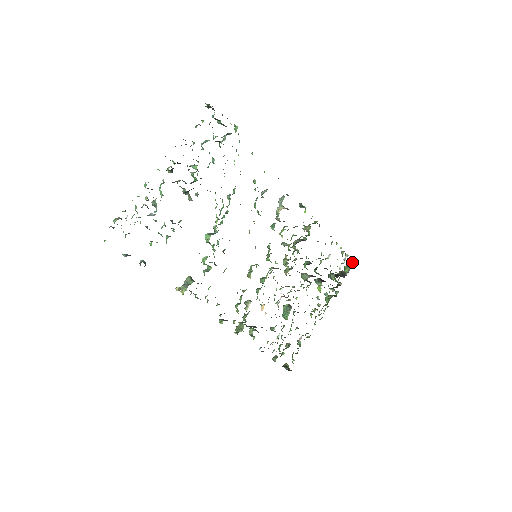
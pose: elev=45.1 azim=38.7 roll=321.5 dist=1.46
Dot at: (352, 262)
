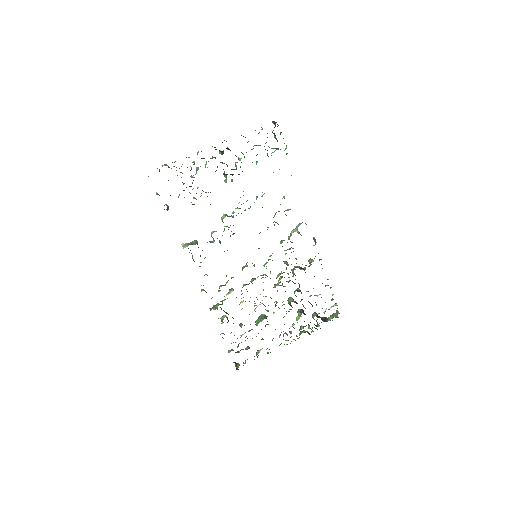
Dot at: (338, 313)
